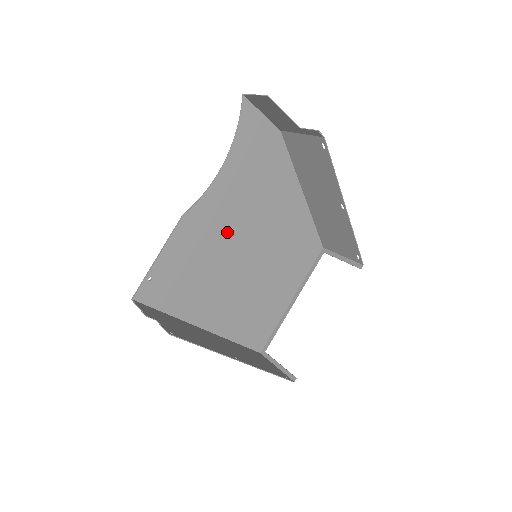
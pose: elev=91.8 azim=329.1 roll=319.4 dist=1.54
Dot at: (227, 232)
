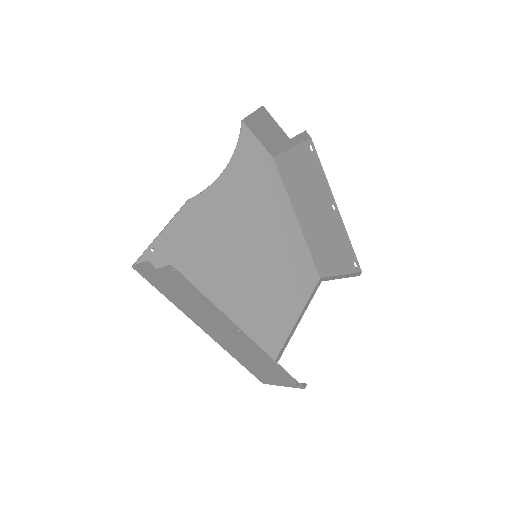
Dot at: (228, 230)
